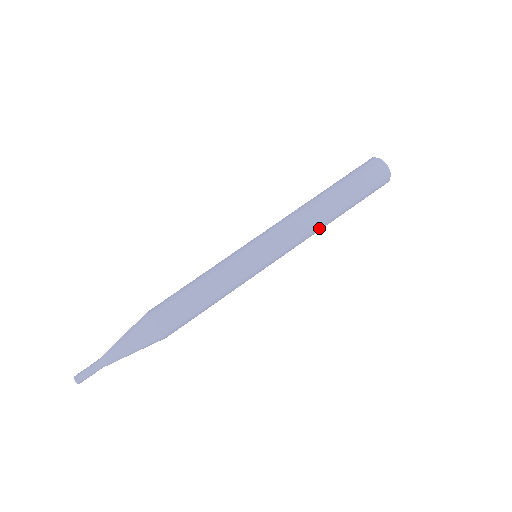
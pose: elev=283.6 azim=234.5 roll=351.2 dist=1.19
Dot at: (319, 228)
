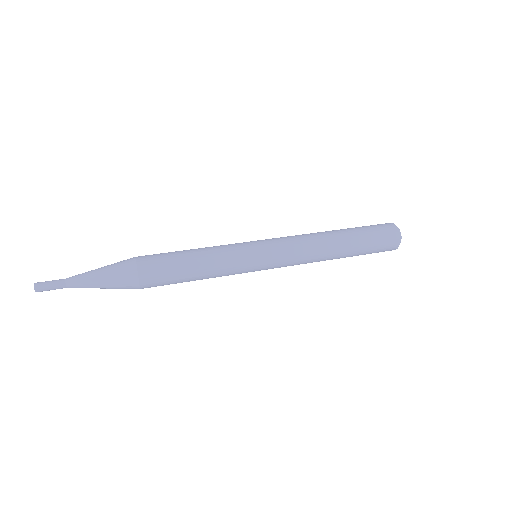
Dot at: (323, 256)
